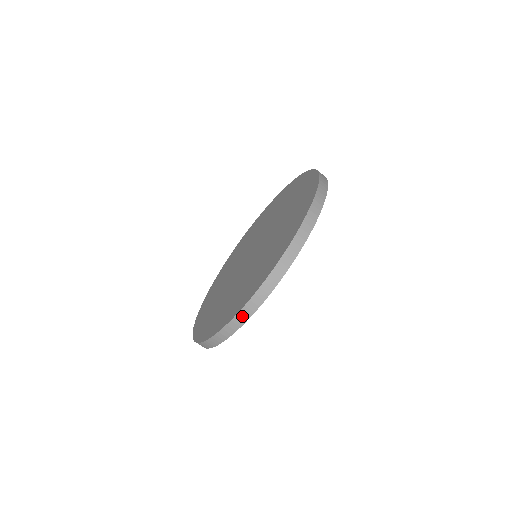
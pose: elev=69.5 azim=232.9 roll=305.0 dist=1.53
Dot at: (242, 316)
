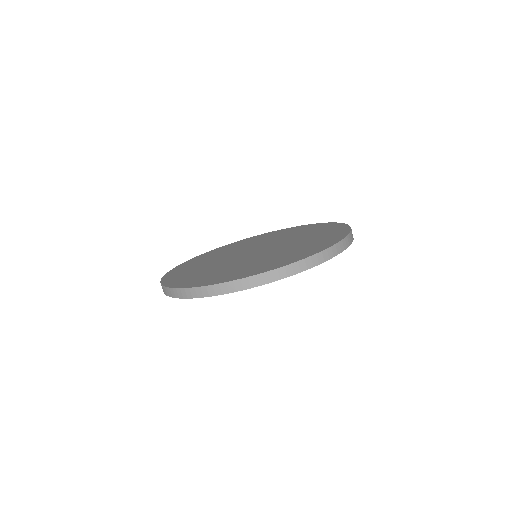
Dot at: (303, 264)
